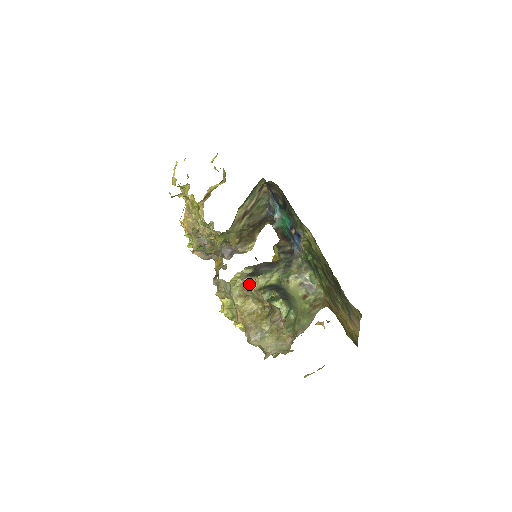
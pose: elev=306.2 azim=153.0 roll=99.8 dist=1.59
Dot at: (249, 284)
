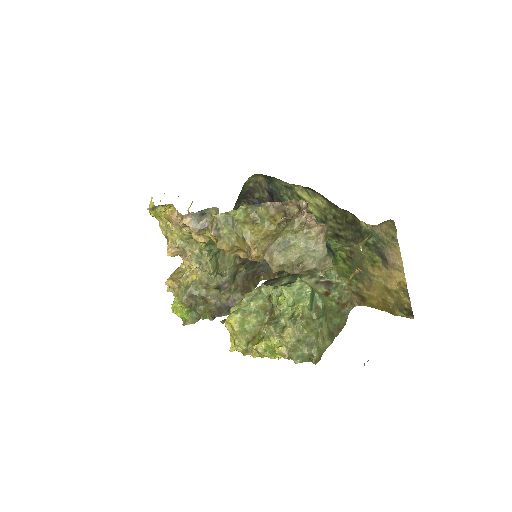
Dot at: (257, 294)
